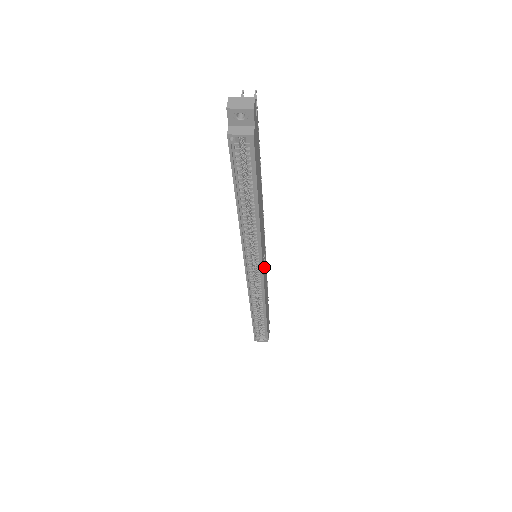
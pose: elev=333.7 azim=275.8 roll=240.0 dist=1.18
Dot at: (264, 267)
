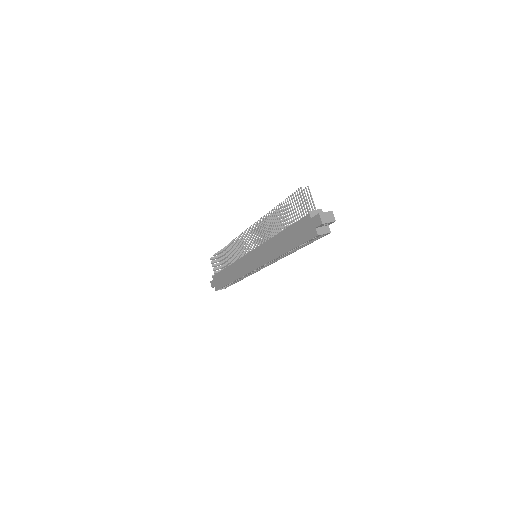
Dot at: occluded
